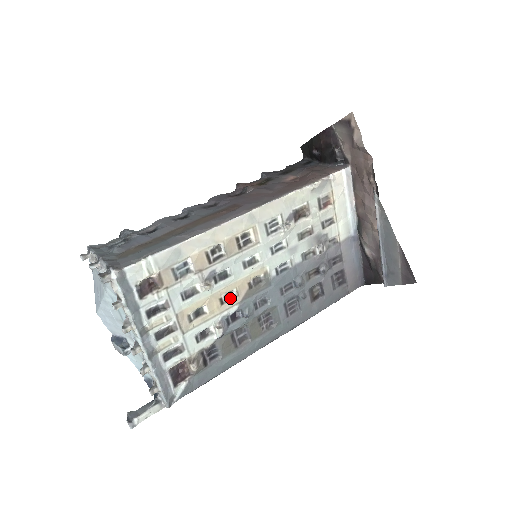
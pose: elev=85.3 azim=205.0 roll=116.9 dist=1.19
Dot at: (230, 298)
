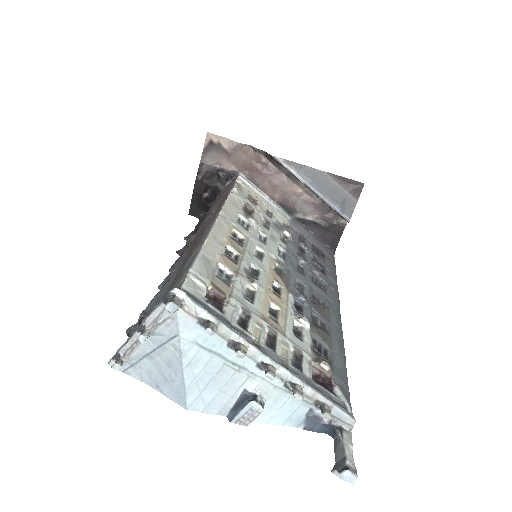
Dot at: (278, 291)
